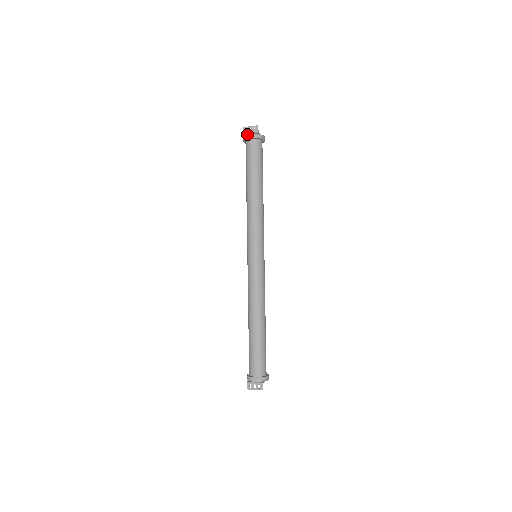
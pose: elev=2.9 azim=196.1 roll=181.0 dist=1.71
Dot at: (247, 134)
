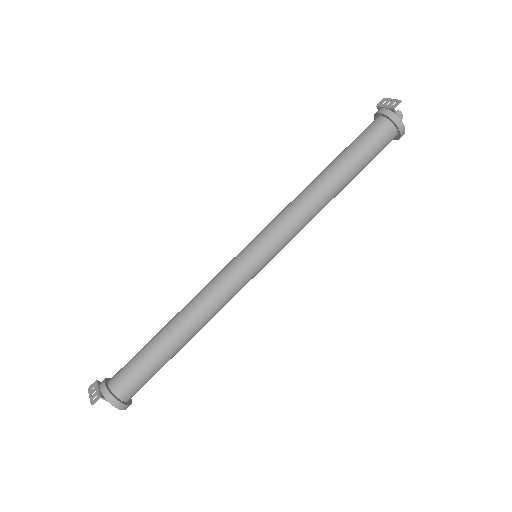
Dot at: (381, 108)
